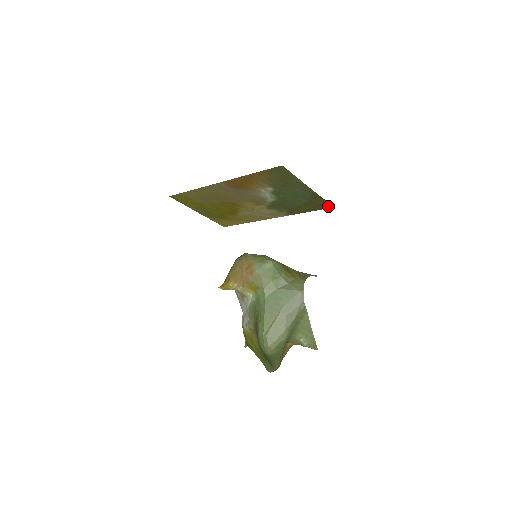
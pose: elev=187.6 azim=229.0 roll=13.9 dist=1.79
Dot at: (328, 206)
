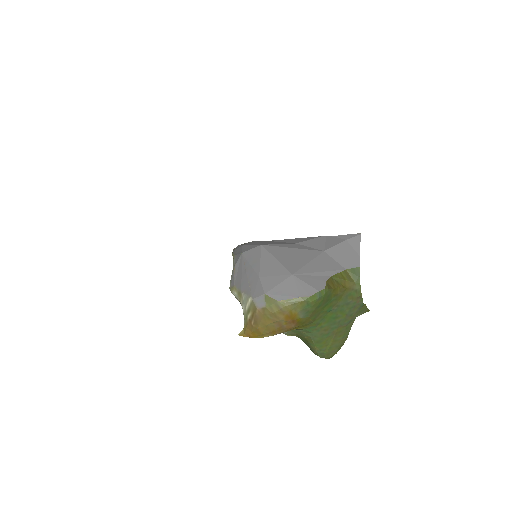
Dot at: occluded
